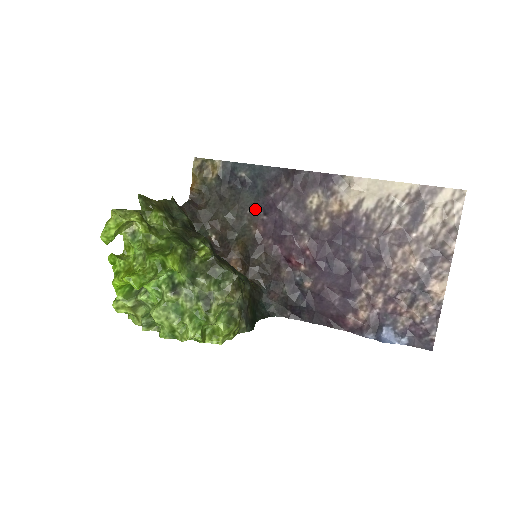
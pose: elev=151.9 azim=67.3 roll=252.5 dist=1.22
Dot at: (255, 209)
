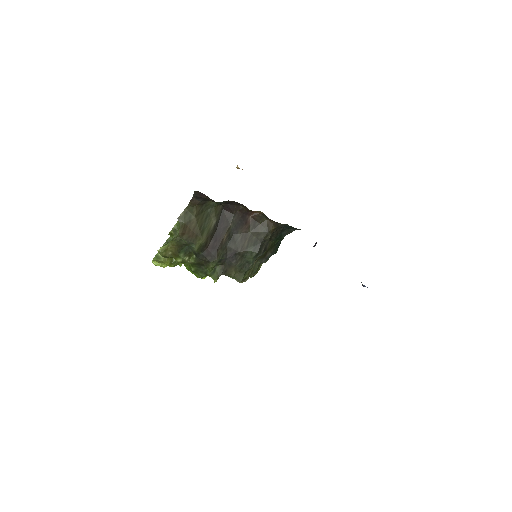
Dot at: occluded
